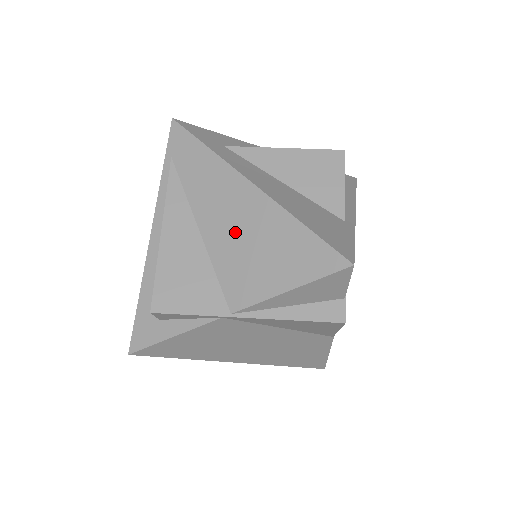
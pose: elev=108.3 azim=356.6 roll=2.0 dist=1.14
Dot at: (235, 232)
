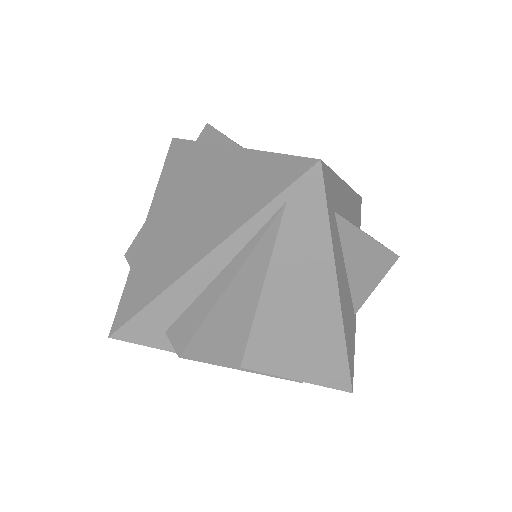
Dot at: (292, 318)
